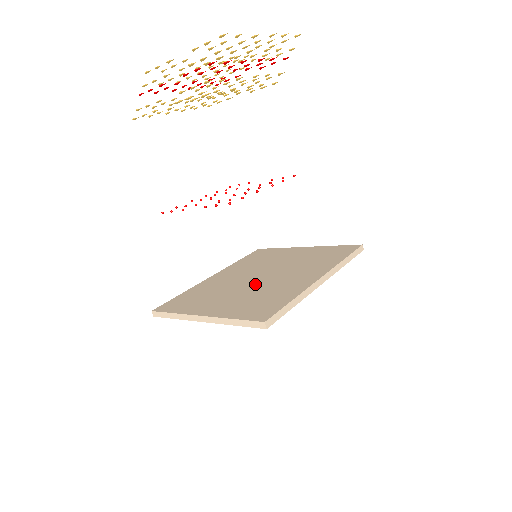
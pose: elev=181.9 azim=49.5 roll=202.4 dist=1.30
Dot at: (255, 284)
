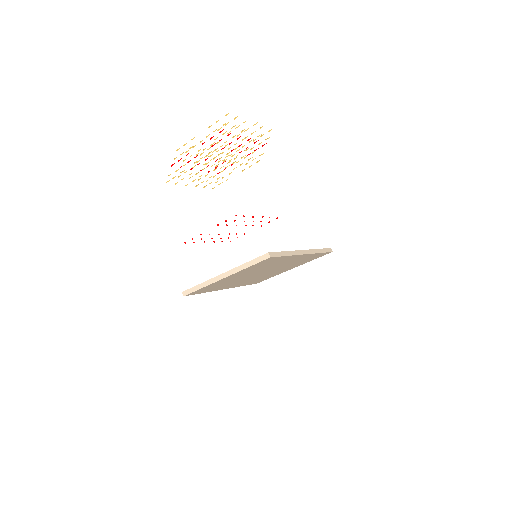
Dot at: occluded
